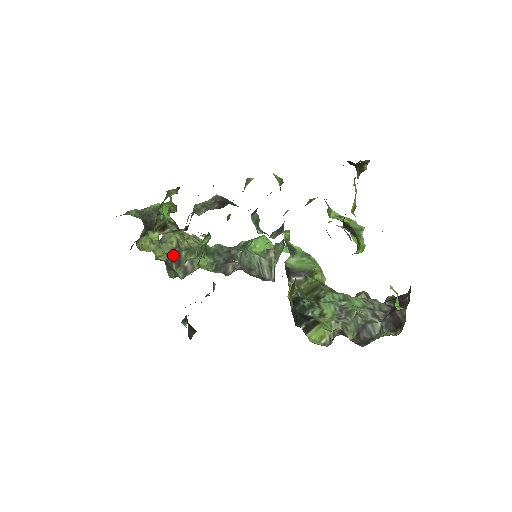
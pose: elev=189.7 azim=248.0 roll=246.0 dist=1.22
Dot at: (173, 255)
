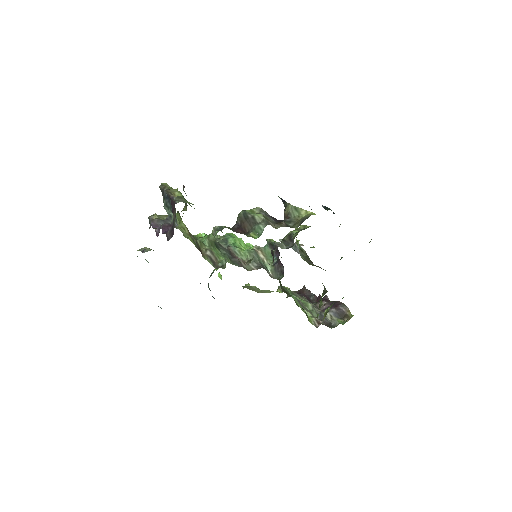
Dot at: (194, 243)
